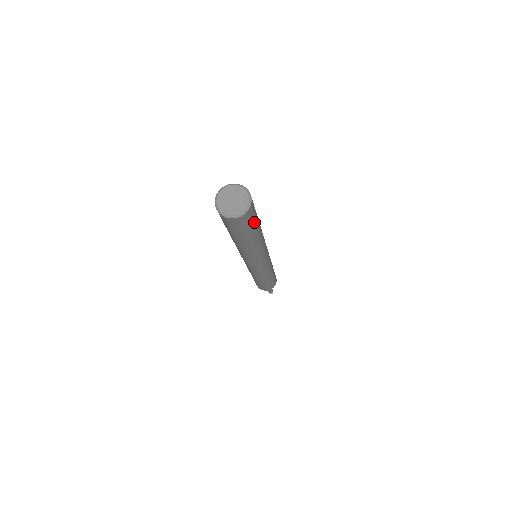
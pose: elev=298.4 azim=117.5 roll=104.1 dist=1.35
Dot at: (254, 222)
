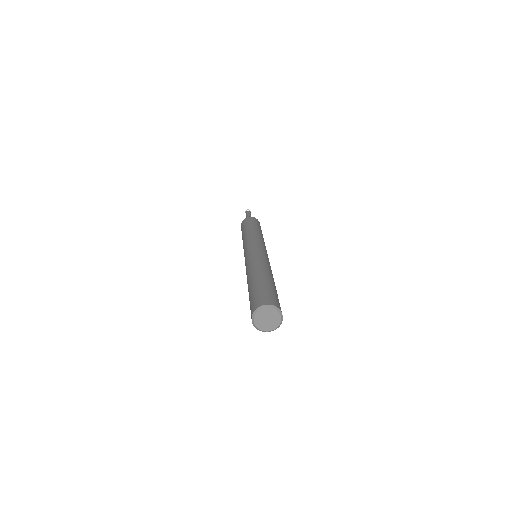
Dot at: occluded
